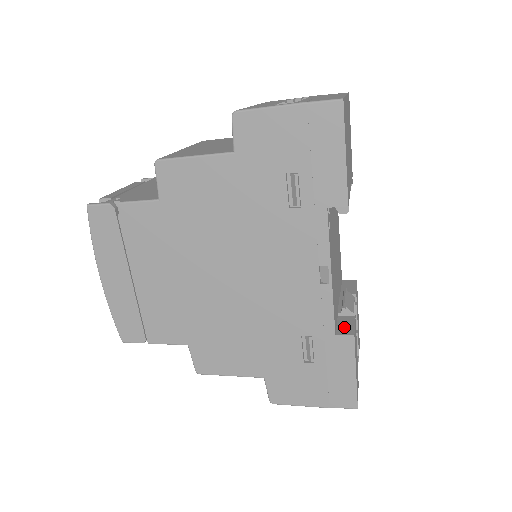
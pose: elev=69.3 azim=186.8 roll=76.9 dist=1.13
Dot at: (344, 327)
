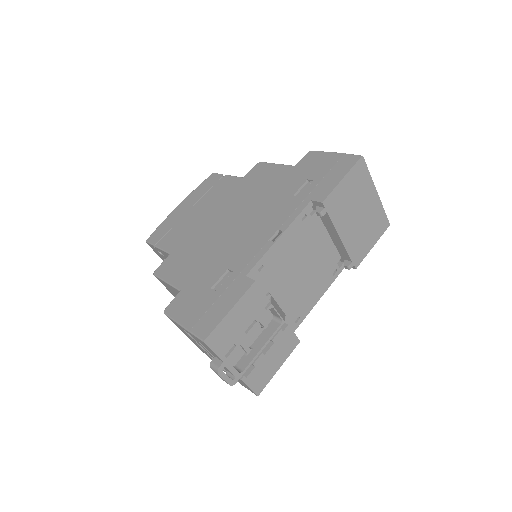
Dot at: occluded
